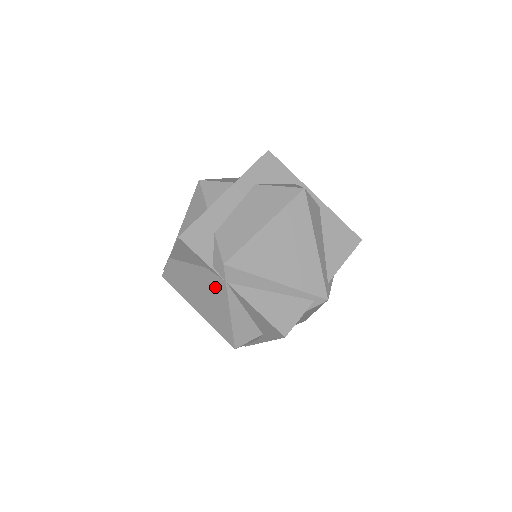
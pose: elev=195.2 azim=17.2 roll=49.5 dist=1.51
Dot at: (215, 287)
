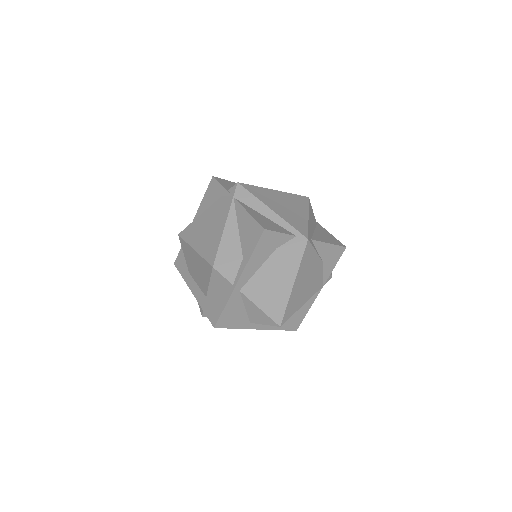
Dot at: (222, 209)
